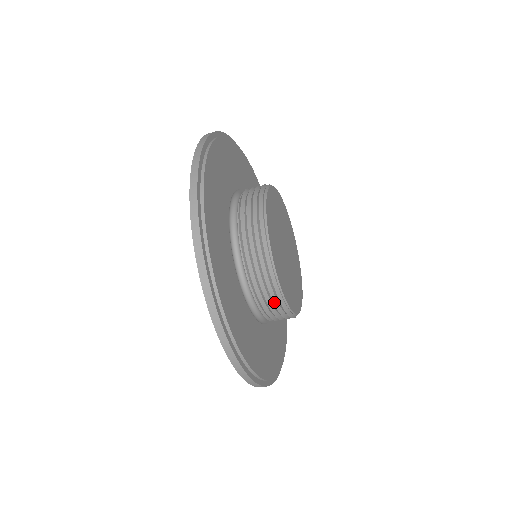
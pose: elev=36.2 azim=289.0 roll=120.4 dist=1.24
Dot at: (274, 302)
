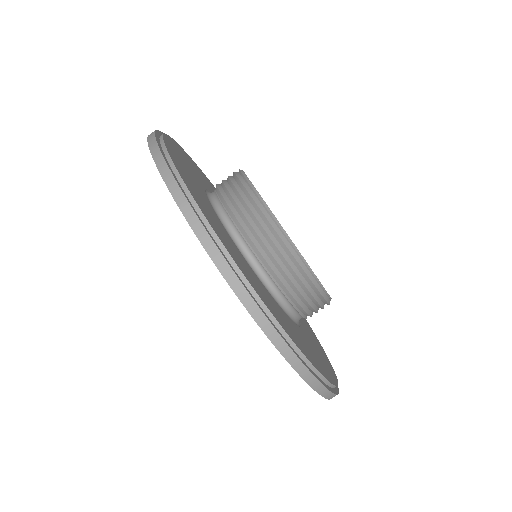
Dot at: (312, 294)
